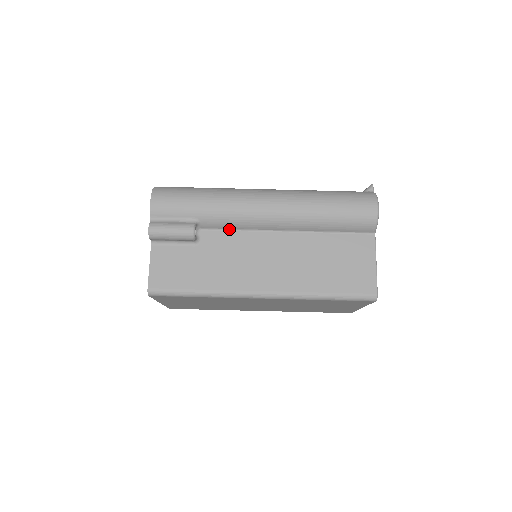
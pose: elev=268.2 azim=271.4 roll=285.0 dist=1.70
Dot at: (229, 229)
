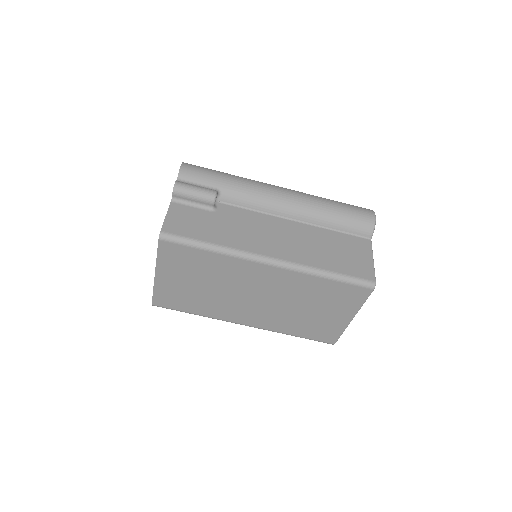
Dot at: (245, 207)
